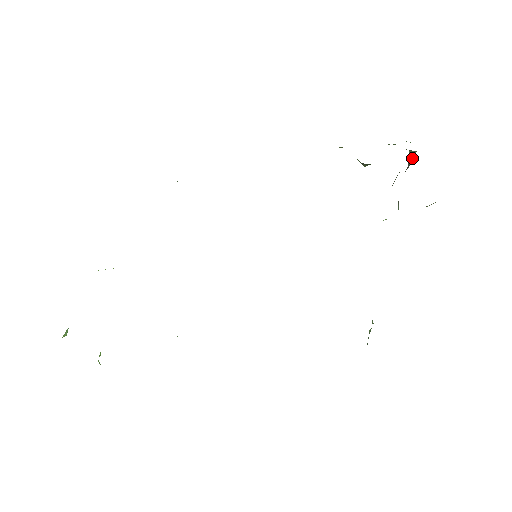
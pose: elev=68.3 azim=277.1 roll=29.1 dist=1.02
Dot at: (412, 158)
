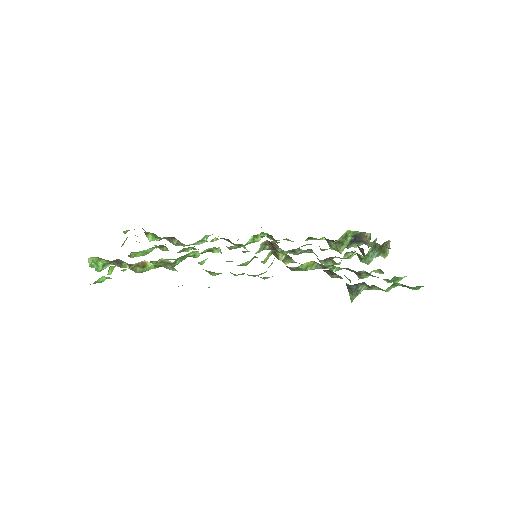
Dot at: occluded
